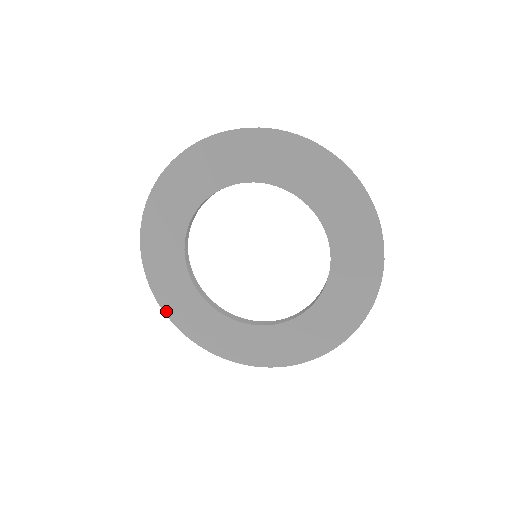
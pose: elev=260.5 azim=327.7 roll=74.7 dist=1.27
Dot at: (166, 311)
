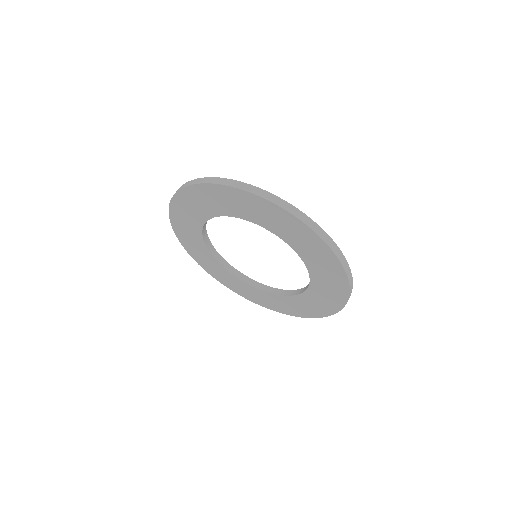
Dot at: (206, 270)
